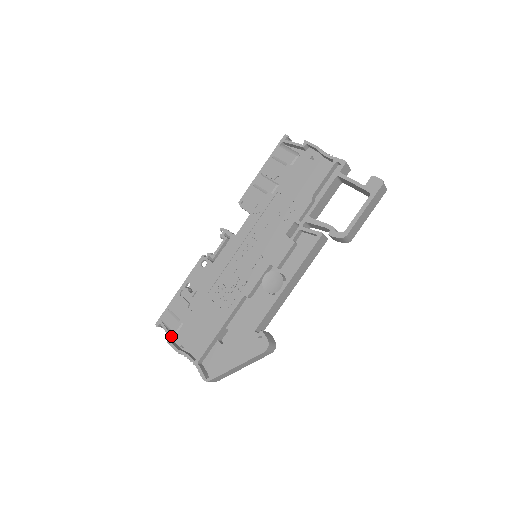
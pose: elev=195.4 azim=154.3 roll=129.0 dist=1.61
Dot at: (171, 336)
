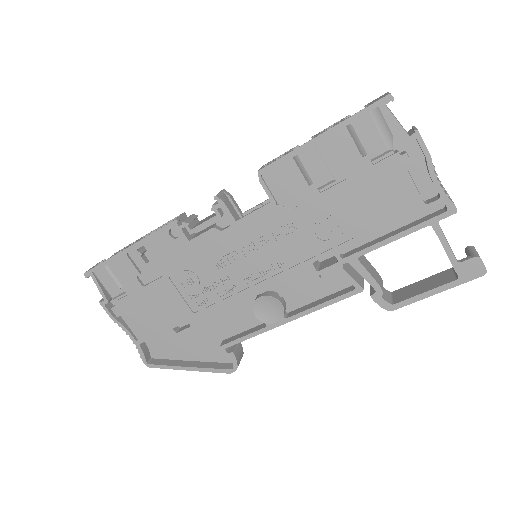
Dot at: (106, 299)
